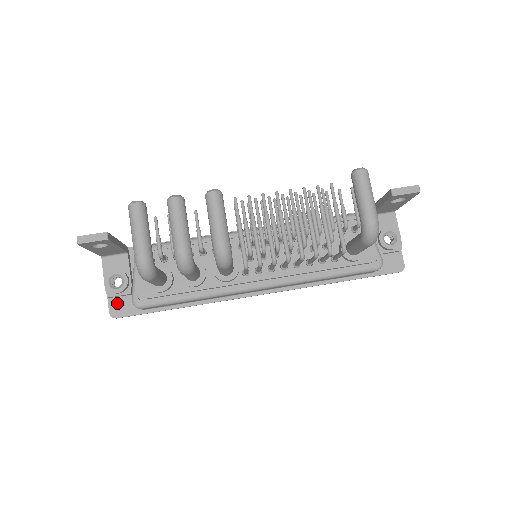
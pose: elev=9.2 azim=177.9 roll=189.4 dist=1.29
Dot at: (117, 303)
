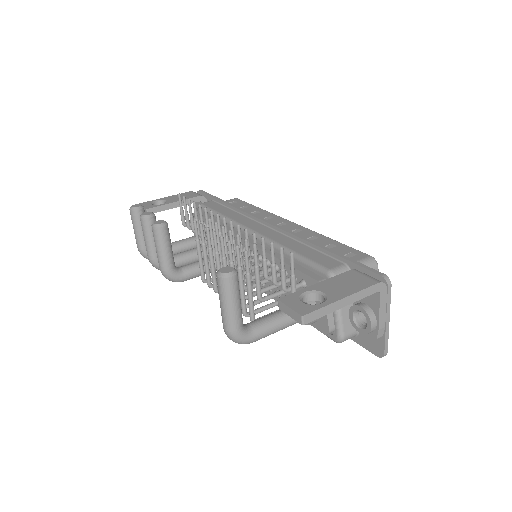
Dot at: occluded
